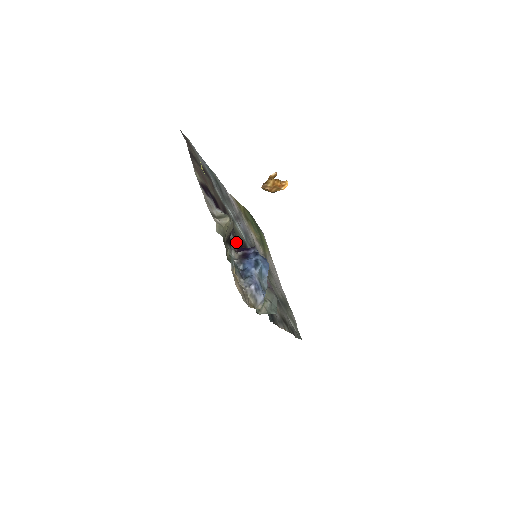
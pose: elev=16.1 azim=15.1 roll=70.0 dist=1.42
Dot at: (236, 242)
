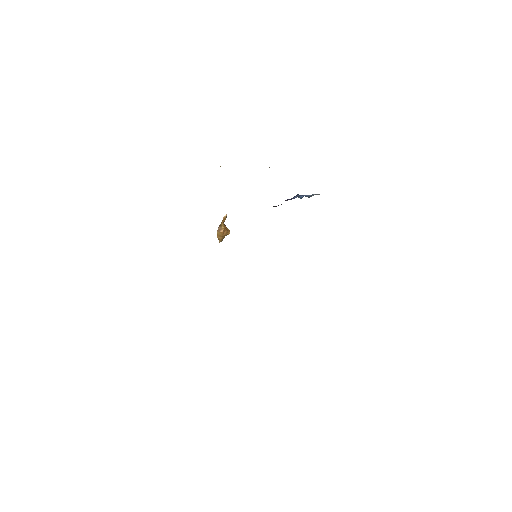
Dot at: occluded
